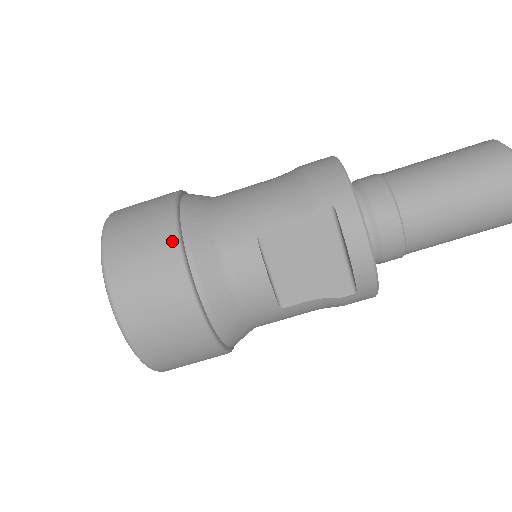
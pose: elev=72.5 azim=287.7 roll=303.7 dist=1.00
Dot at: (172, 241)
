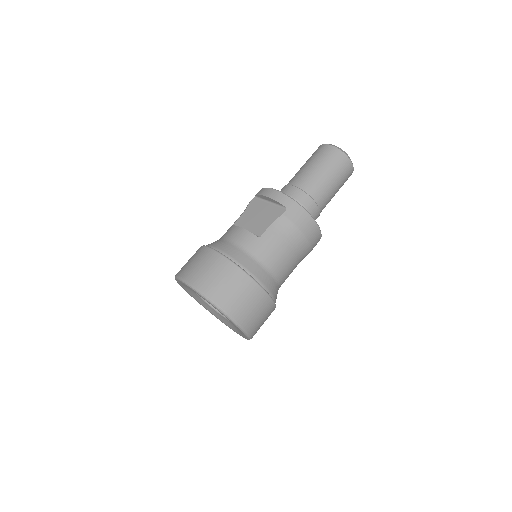
Dot at: occluded
